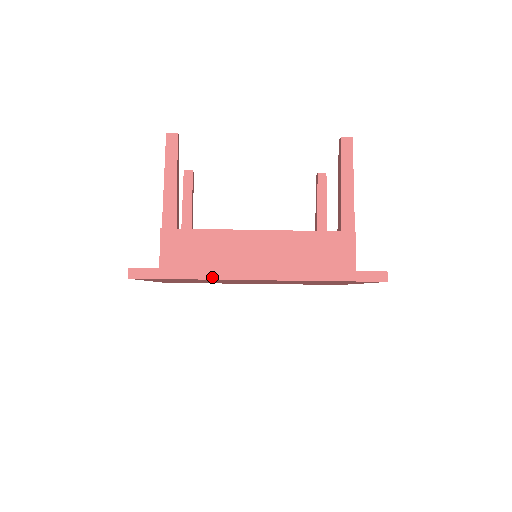
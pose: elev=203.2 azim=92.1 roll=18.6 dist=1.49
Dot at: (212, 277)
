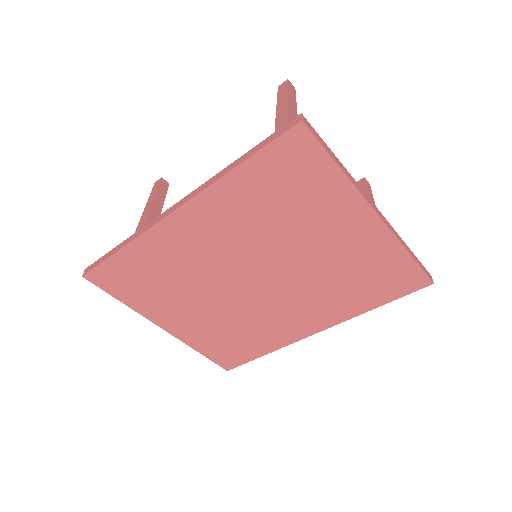
Dot at: (137, 235)
